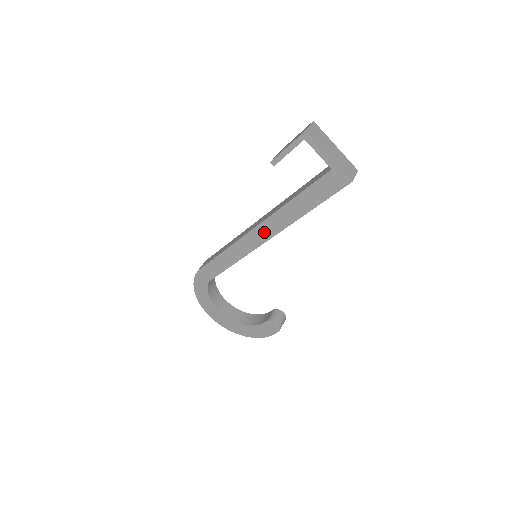
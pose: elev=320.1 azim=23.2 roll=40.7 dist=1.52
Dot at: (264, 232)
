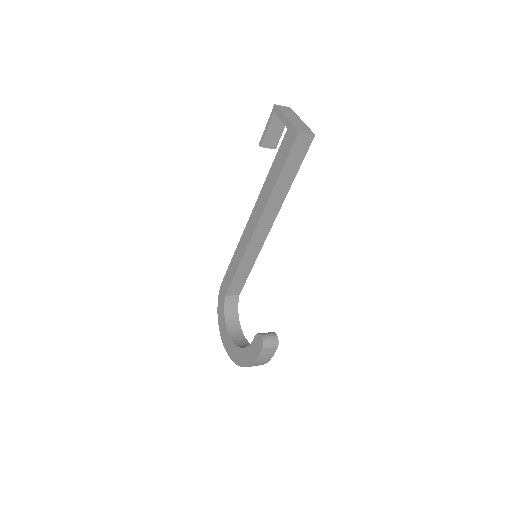
Dot at: (255, 217)
